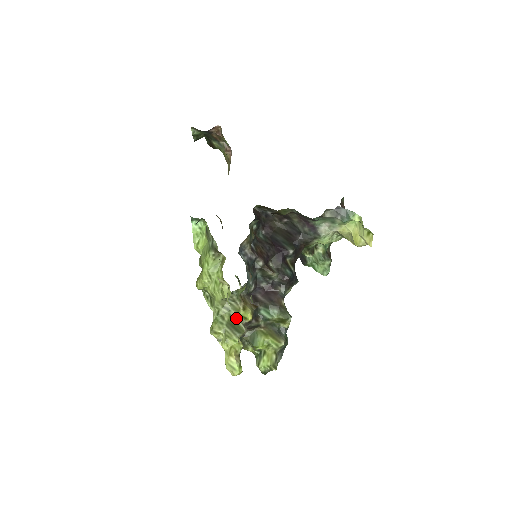
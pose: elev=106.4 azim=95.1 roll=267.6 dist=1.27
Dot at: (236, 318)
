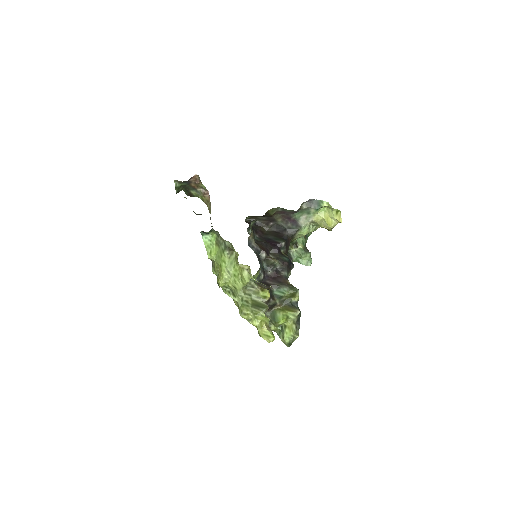
Dot at: (257, 300)
